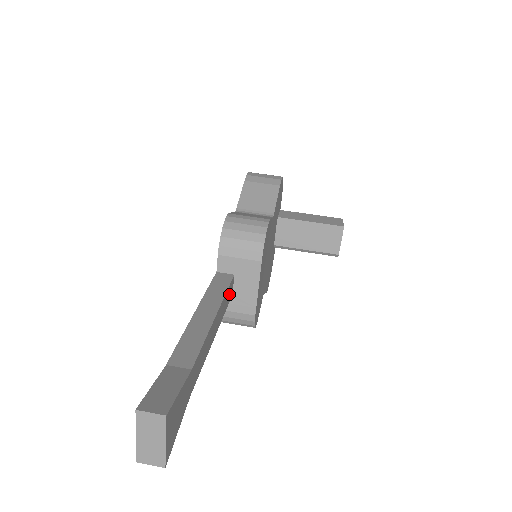
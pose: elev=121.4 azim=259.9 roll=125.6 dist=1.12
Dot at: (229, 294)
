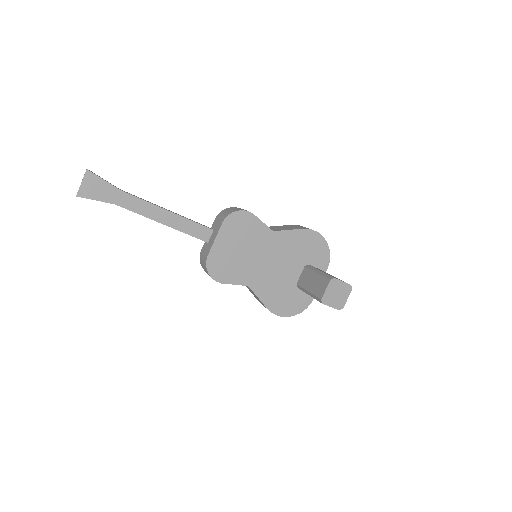
Dot at: (200, 232)
